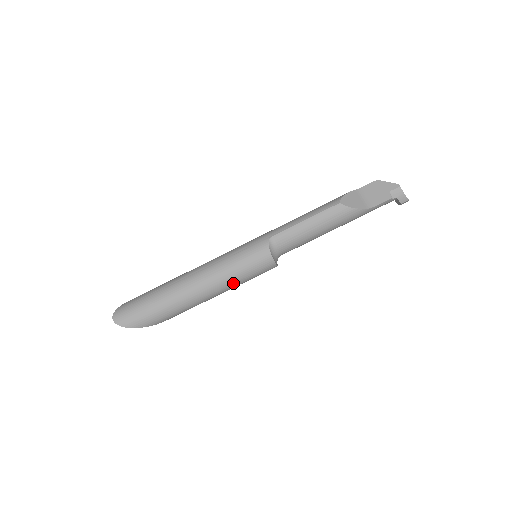
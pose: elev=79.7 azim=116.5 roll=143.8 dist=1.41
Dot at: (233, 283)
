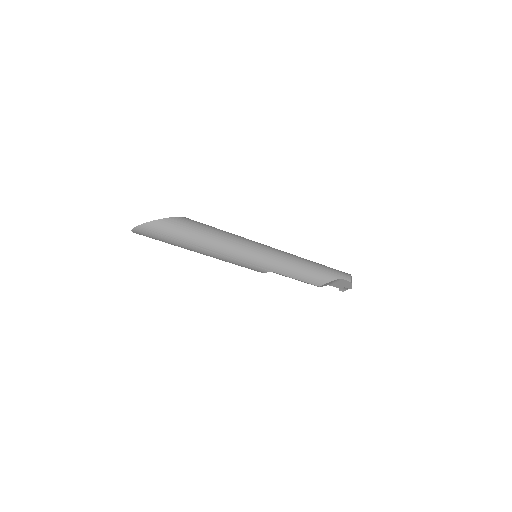
Dot at: occluded
